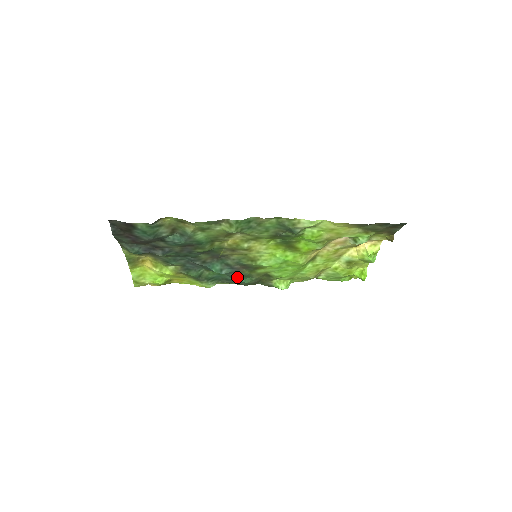
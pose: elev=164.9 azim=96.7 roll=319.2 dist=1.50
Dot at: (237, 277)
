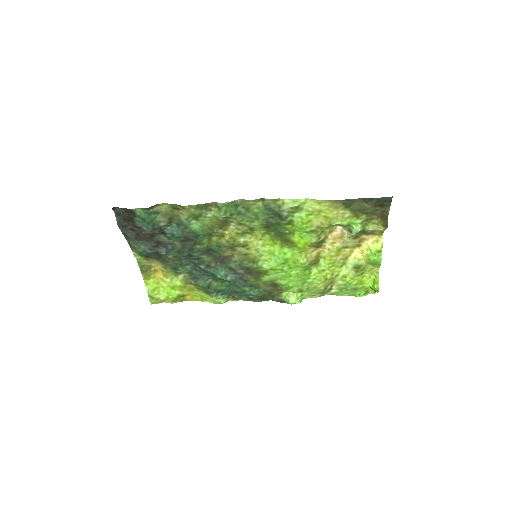
Dot at: (245, 288)
